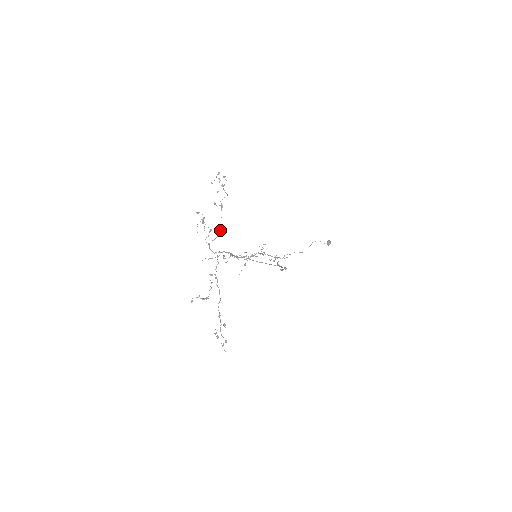
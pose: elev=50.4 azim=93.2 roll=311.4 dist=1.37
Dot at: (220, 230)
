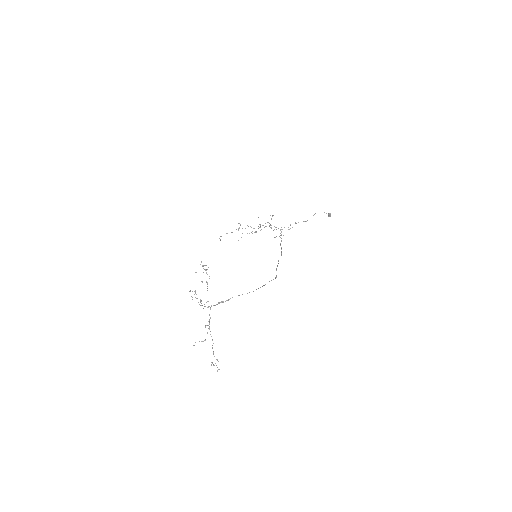
Dot at: occluded
